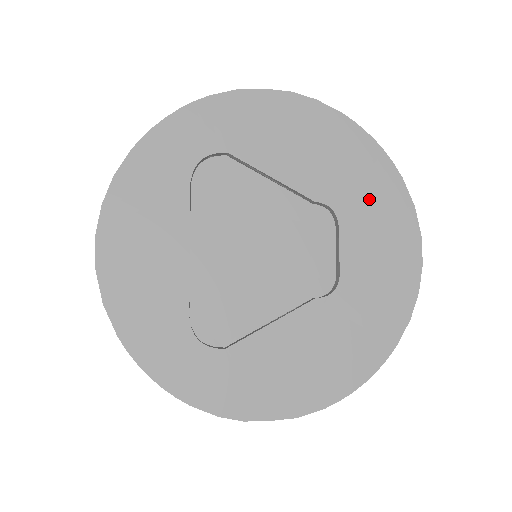
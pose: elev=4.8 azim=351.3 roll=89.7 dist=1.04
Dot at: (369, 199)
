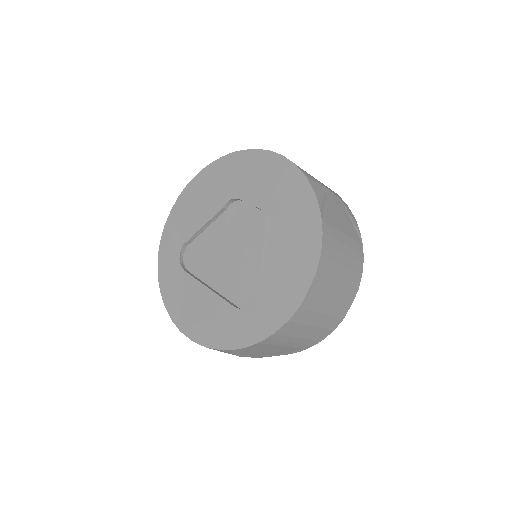
Dot at: (237, 175)
